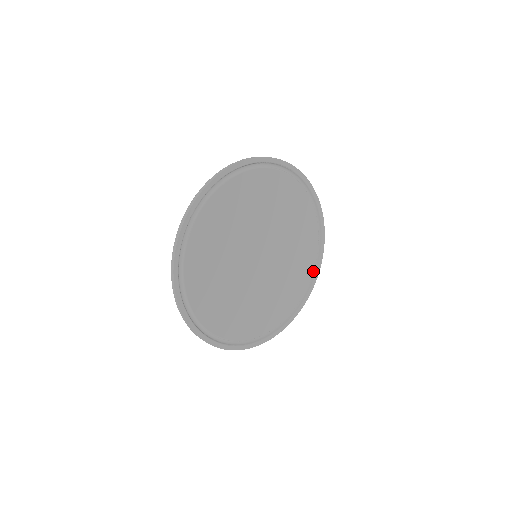
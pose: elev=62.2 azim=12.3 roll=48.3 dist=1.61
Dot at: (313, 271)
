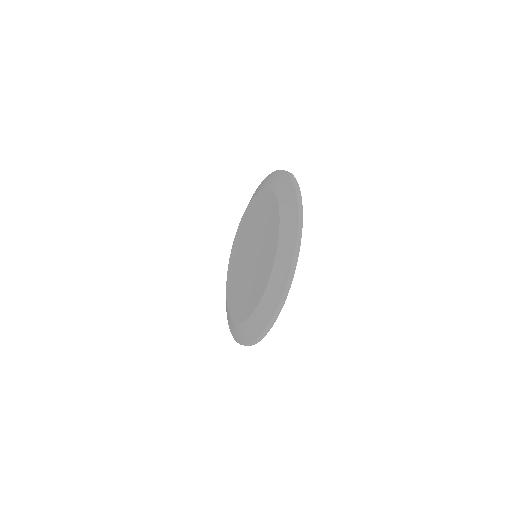
Dot at: occluded
